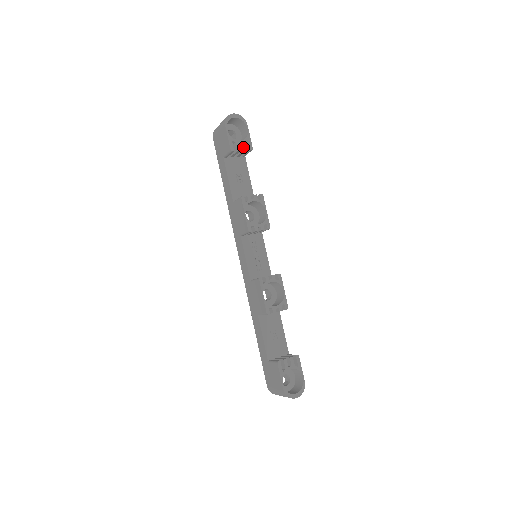
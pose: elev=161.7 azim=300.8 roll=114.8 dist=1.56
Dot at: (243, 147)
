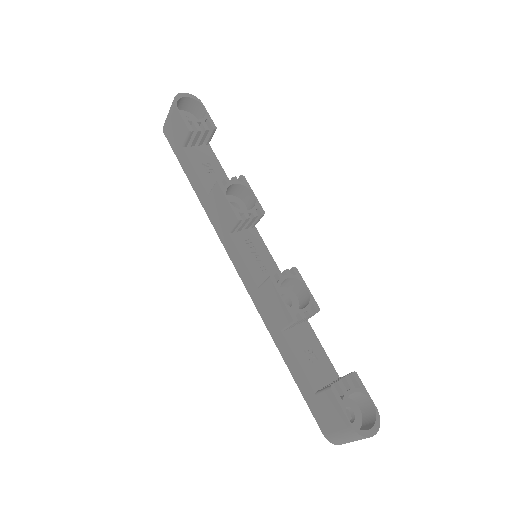
Dot at: (204, 126)
